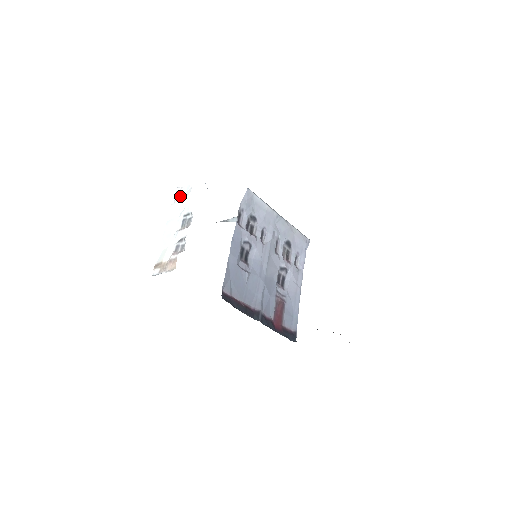
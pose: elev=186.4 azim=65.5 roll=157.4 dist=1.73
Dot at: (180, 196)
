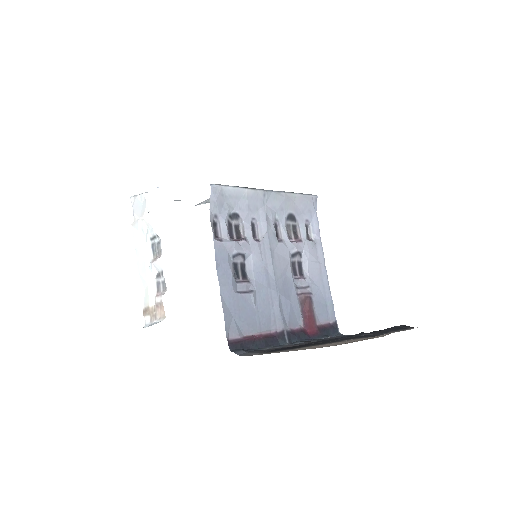
Dot at: (137, 210)
